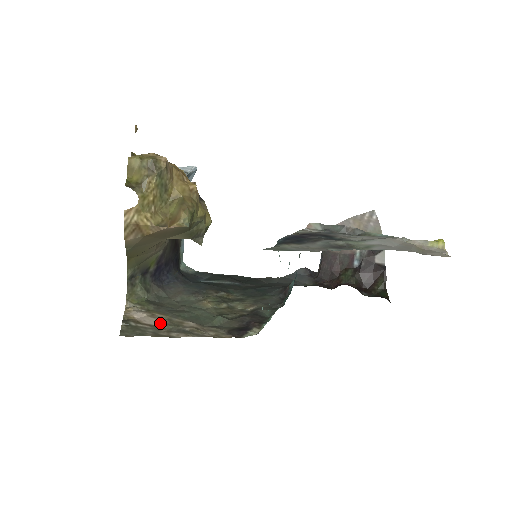
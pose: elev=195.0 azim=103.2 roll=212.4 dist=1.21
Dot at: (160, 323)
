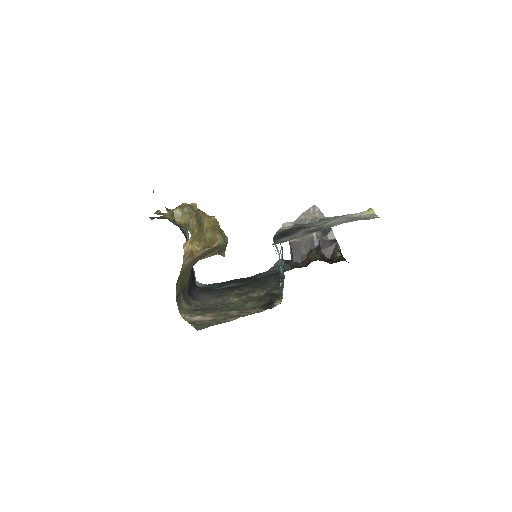
Dot at: (215, 317)
